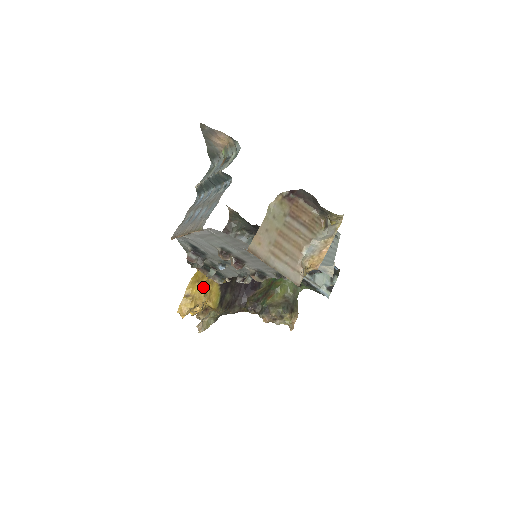
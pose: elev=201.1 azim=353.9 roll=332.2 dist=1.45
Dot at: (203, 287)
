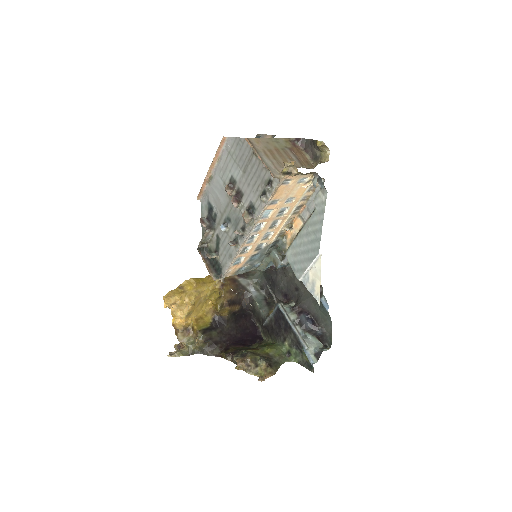
Dot at: (198, 292)
